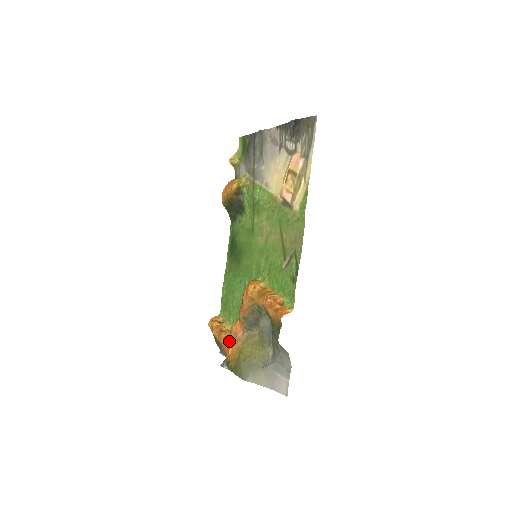
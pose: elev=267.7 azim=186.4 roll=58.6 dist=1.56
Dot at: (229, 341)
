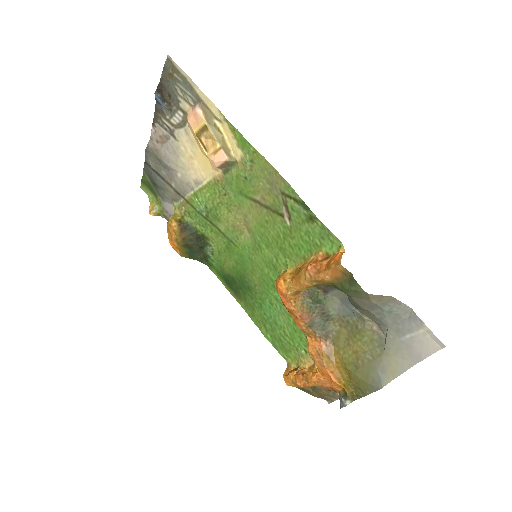
Dot at: (321, 370)
